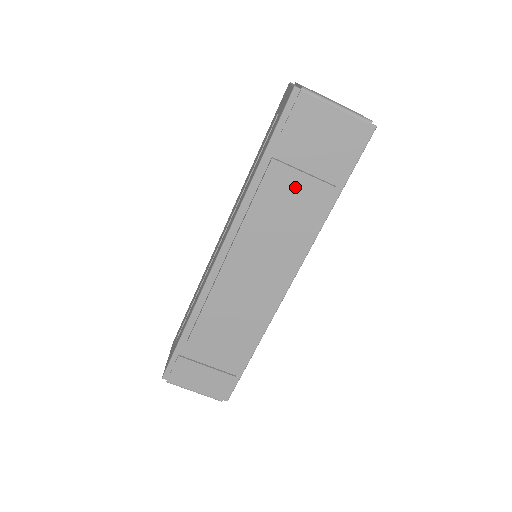
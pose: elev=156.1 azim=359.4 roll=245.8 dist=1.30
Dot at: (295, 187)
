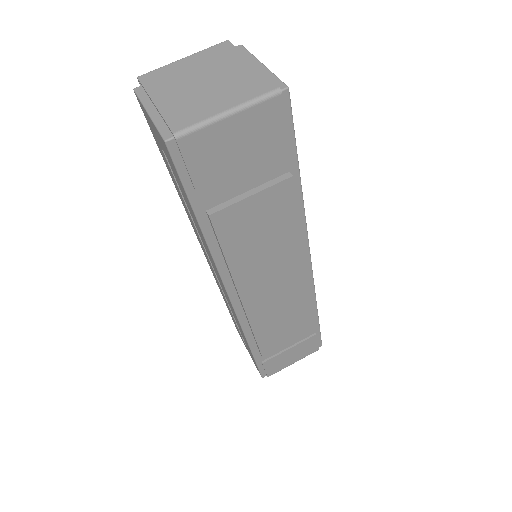
Dot at: (253, 212)
